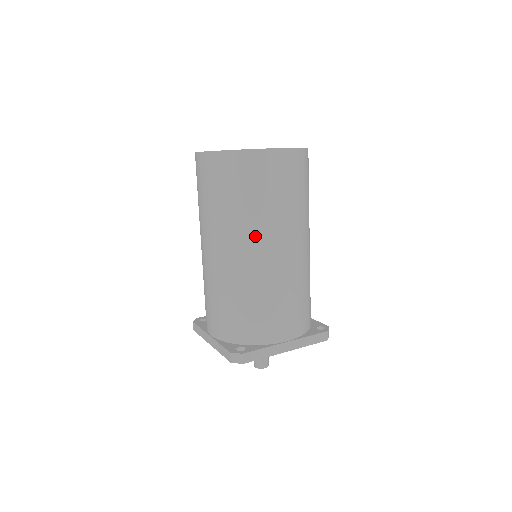
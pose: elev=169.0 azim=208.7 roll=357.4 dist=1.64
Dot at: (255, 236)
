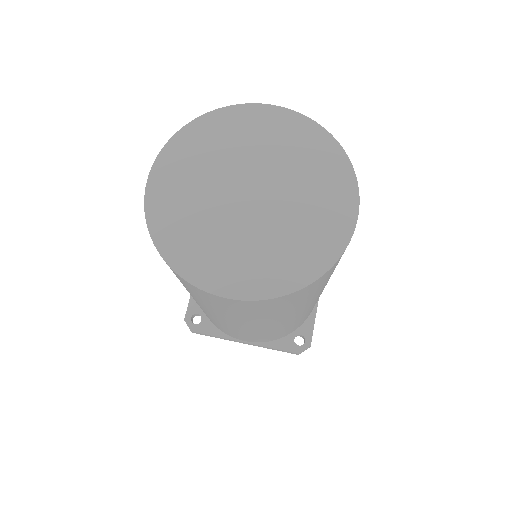
Dot at: occluded
